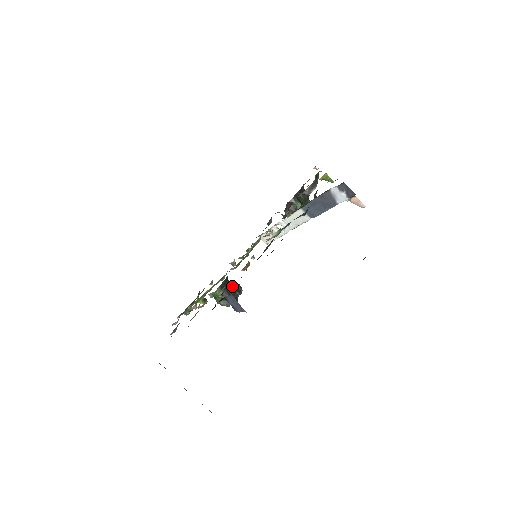
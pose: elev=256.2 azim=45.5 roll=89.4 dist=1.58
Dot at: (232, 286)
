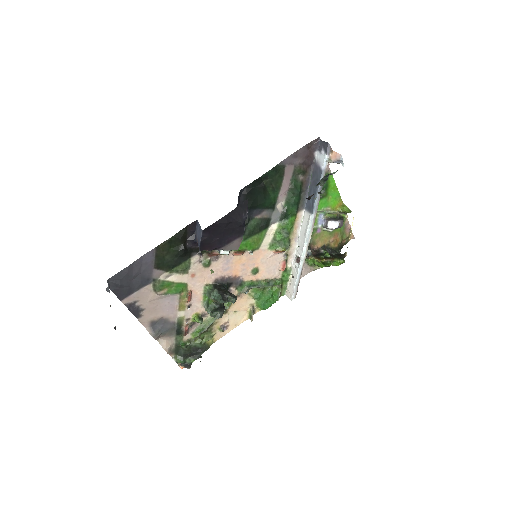
Dot at: (227, 290)
